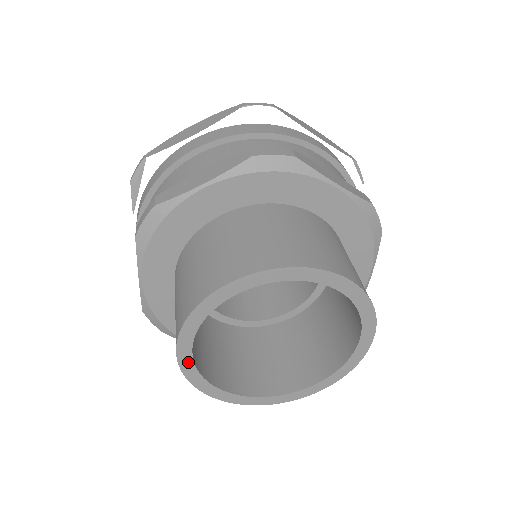
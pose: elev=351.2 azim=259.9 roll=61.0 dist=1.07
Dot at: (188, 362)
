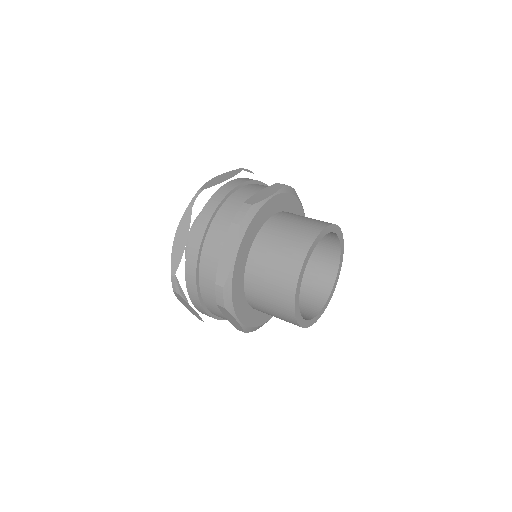
Dot at: (302, 322)
